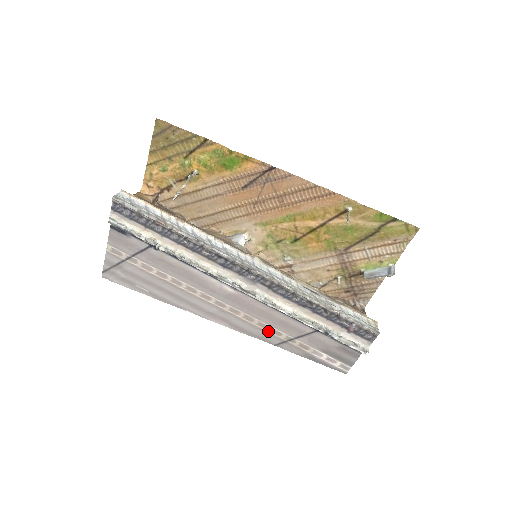
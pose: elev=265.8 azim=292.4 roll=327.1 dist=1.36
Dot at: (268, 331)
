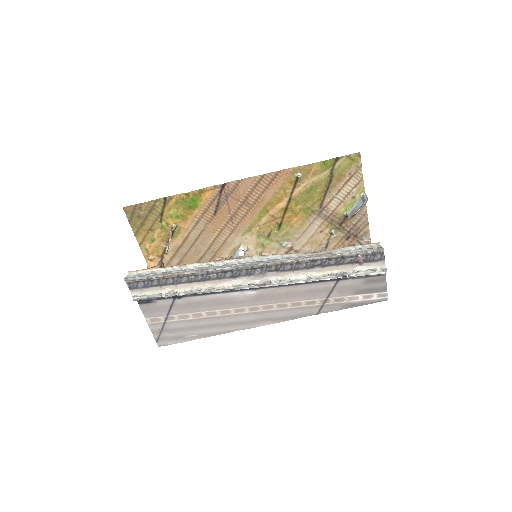
Dot at: (304, 306)
